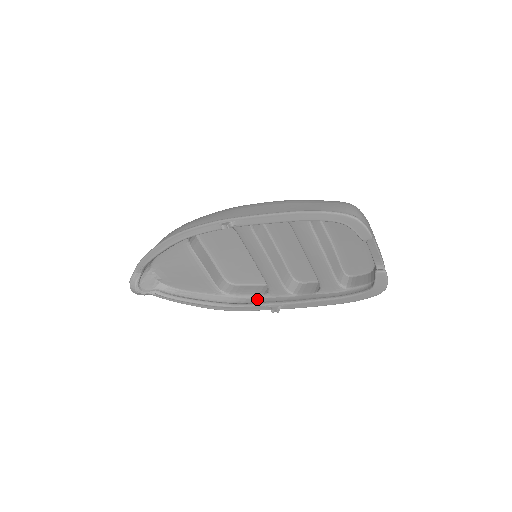
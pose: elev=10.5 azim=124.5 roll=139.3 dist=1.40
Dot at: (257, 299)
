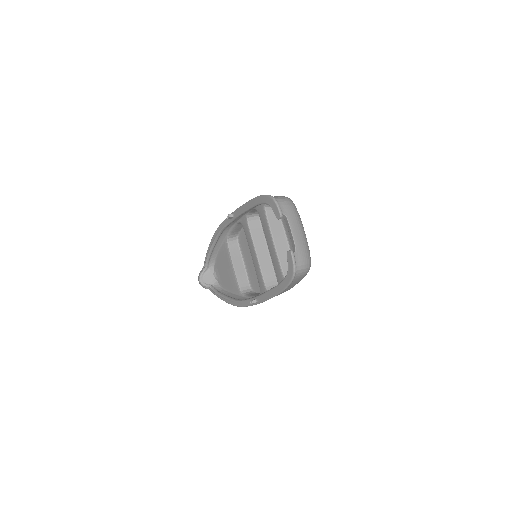
Dot at: occluded
